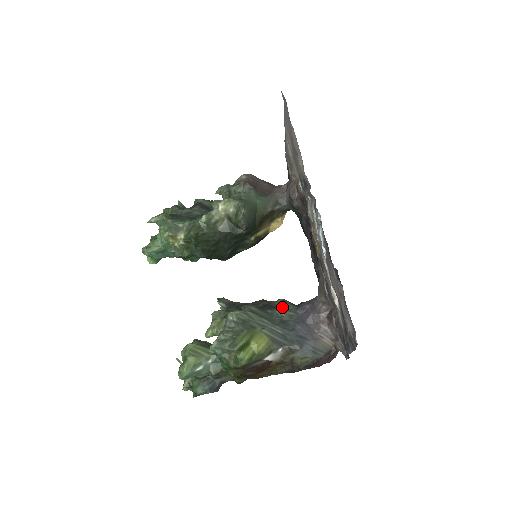
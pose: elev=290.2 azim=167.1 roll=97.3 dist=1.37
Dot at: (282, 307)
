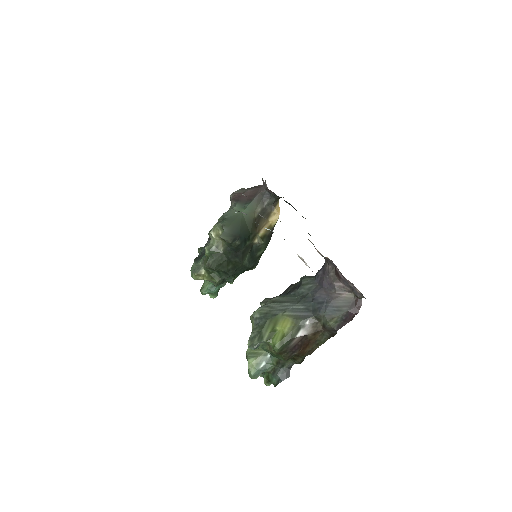
Dot at: (301, 284)
